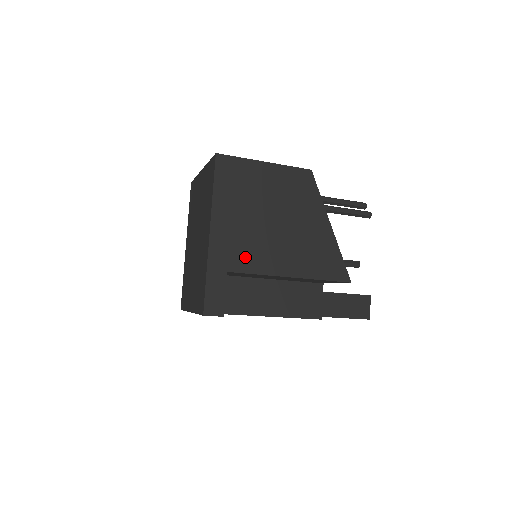
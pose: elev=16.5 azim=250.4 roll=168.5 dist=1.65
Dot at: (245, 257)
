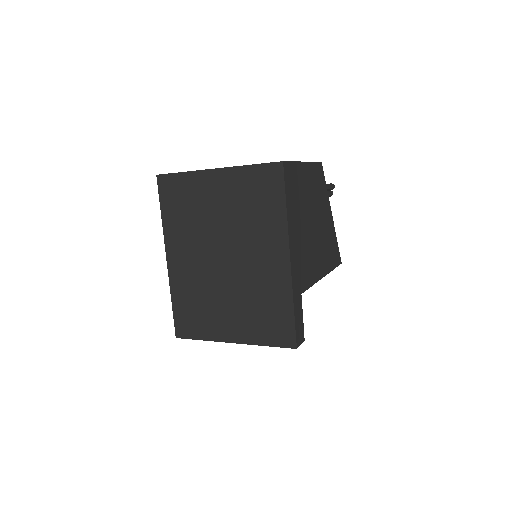
Dot at: (306, 272)
